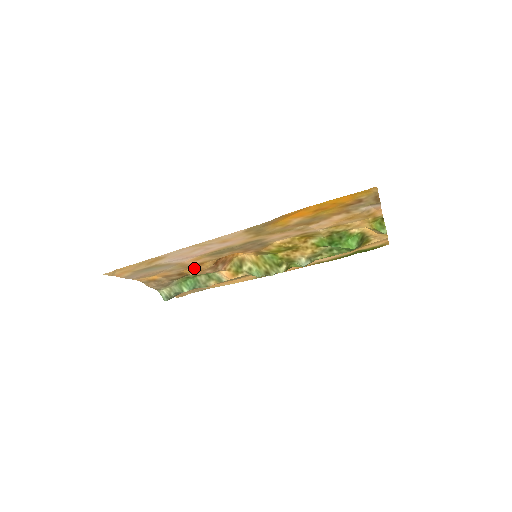
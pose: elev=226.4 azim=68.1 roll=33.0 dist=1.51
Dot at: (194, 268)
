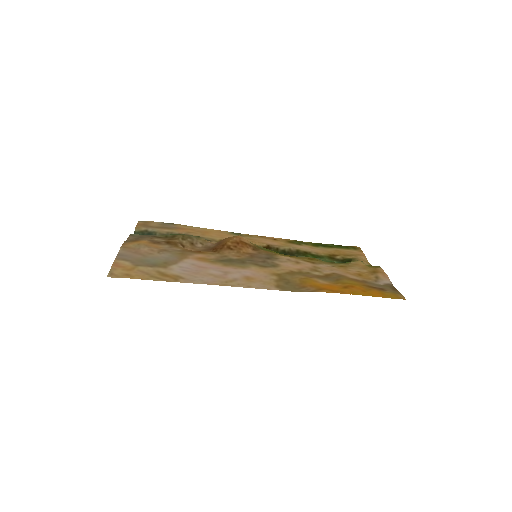
Dot at: (190, 250)
